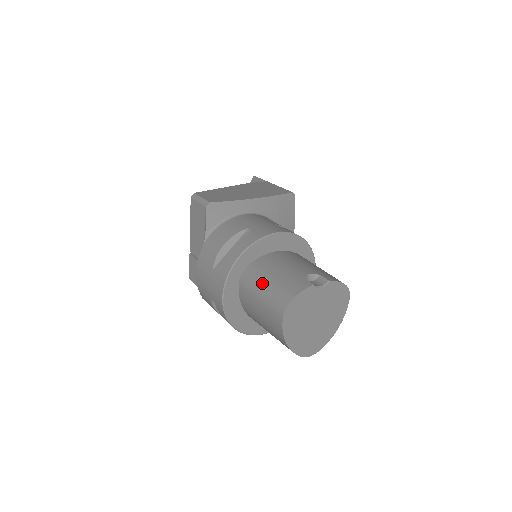
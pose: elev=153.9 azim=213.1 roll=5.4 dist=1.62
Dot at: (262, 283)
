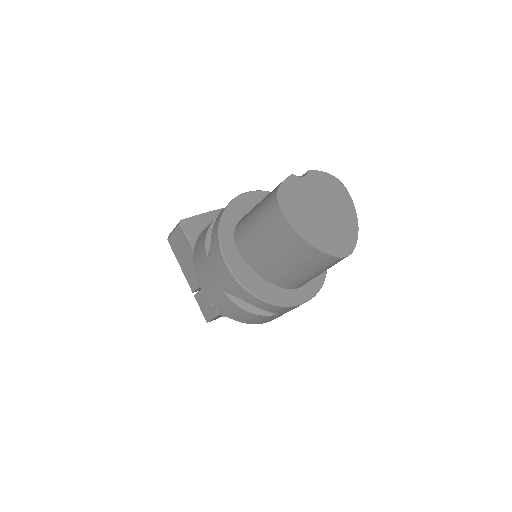
Dot at: (251, 216)
